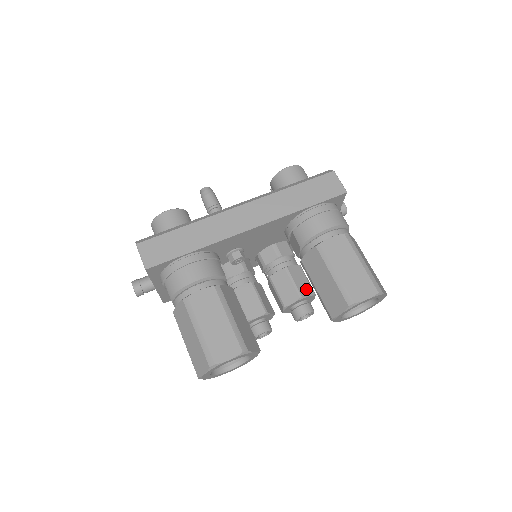
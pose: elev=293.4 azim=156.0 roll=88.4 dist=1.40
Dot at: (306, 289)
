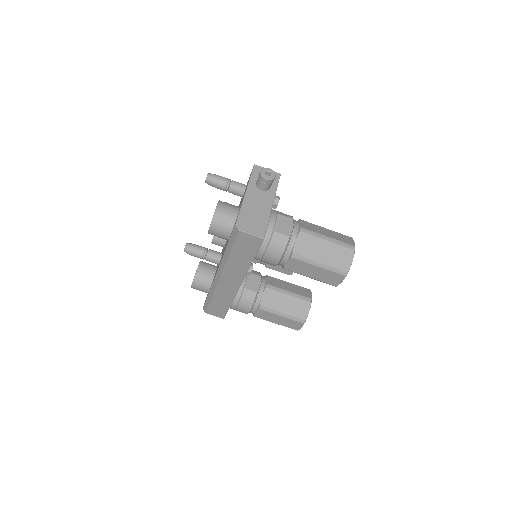
Dot at: occluded
